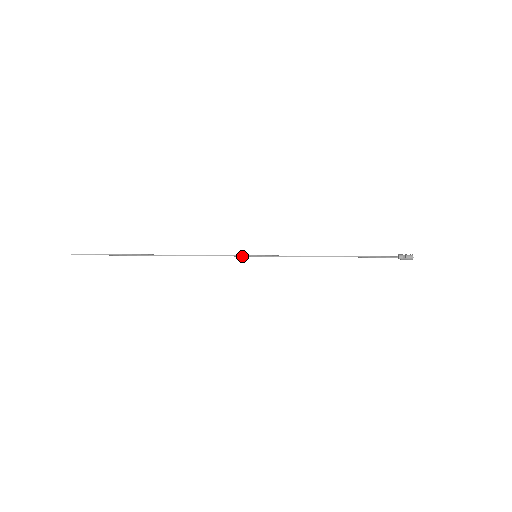
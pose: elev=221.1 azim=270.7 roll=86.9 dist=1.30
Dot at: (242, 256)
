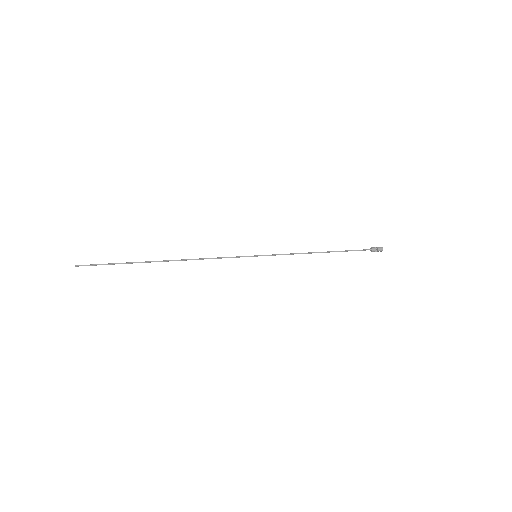
Dot at: occluded
